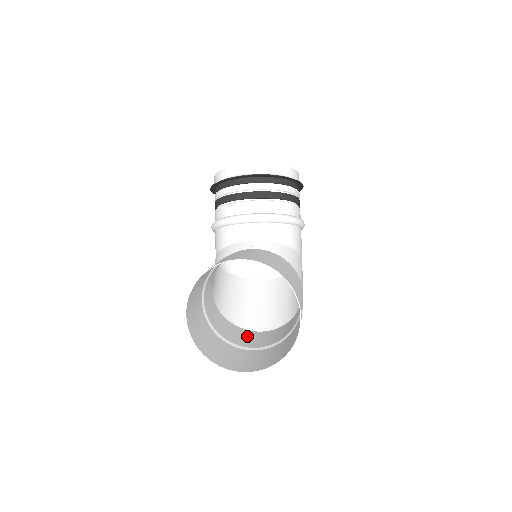
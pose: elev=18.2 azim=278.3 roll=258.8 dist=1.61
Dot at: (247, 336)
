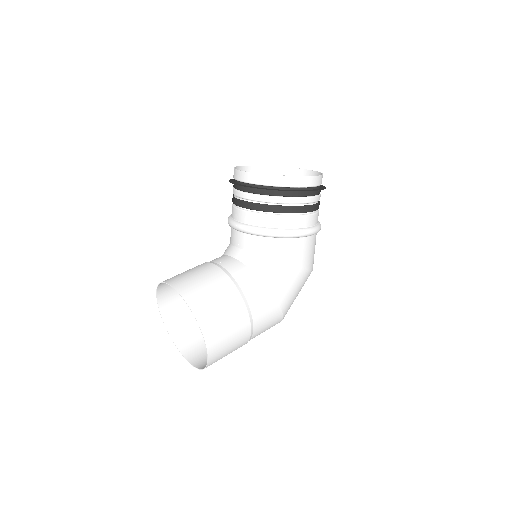
Dot at: occluded
